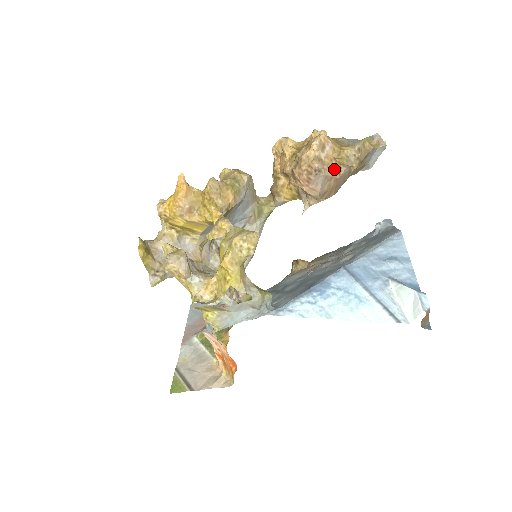
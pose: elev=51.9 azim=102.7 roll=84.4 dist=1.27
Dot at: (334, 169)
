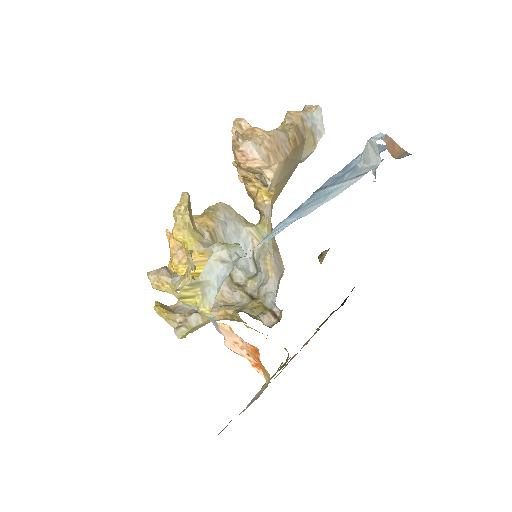
Dot at: (260, 134)
